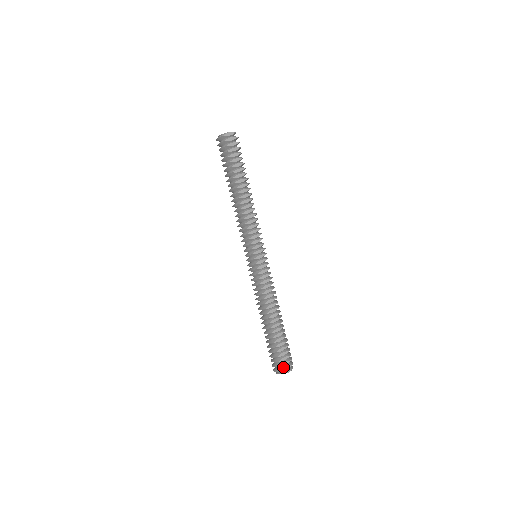
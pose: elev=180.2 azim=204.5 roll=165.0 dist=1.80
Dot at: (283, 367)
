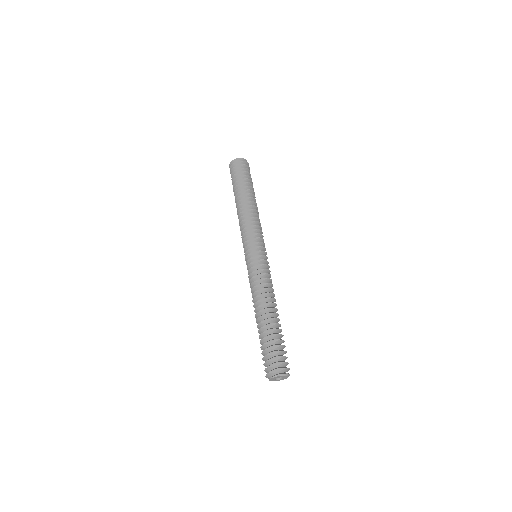
Dot at: (273, 369)
